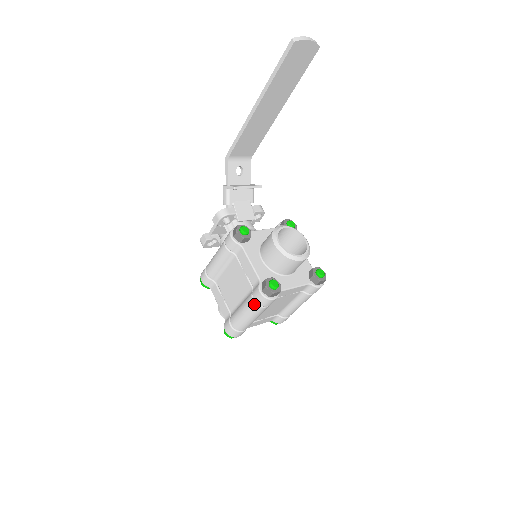
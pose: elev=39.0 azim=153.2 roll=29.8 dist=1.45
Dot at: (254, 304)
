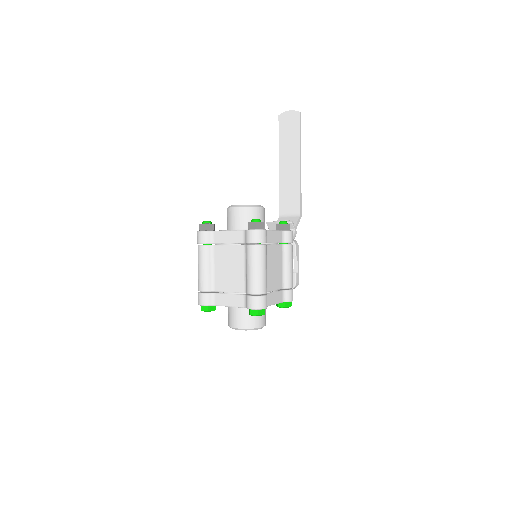
Dot at: occluded
